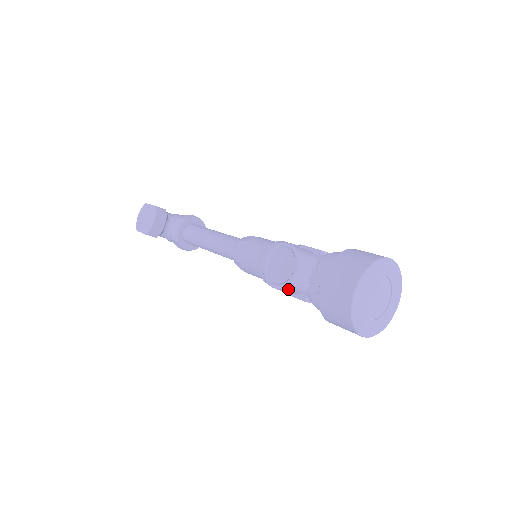
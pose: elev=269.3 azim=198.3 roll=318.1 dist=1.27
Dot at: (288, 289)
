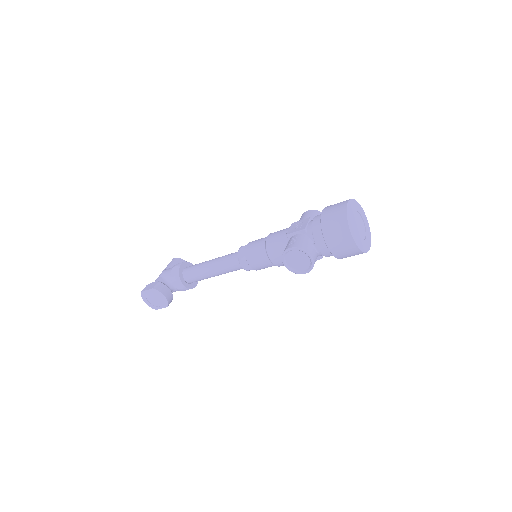
Dot at: occluded
